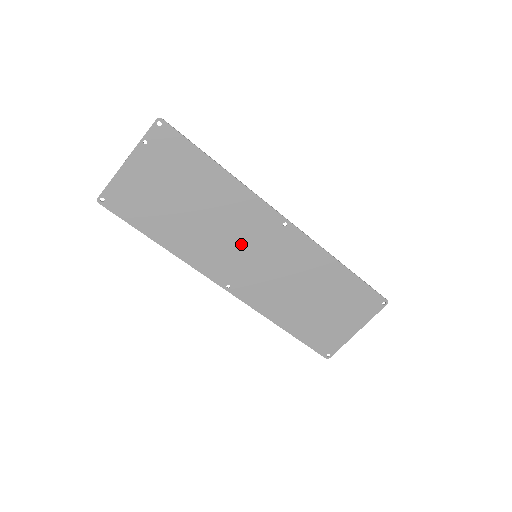
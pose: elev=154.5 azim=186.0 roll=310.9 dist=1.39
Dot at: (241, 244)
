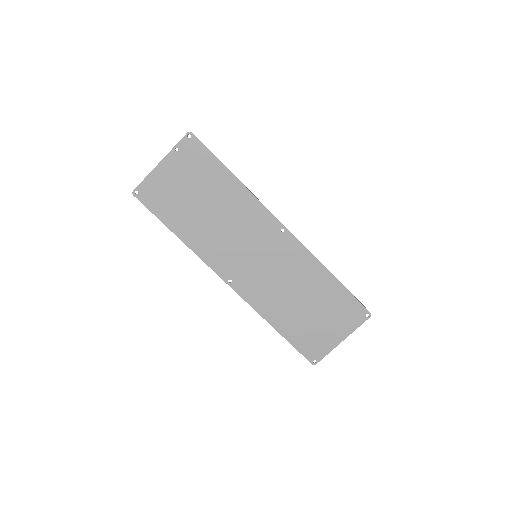
Dot at: (244, 244)
